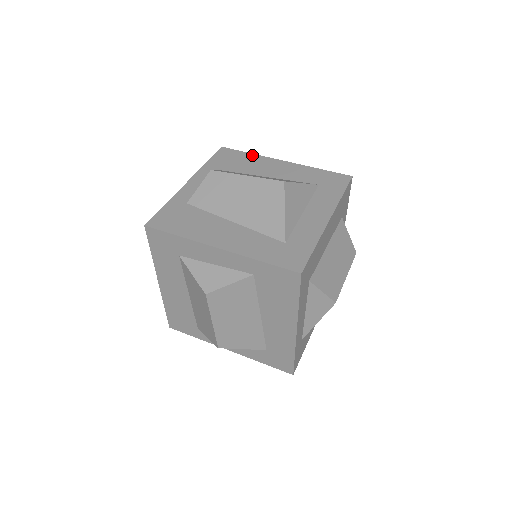
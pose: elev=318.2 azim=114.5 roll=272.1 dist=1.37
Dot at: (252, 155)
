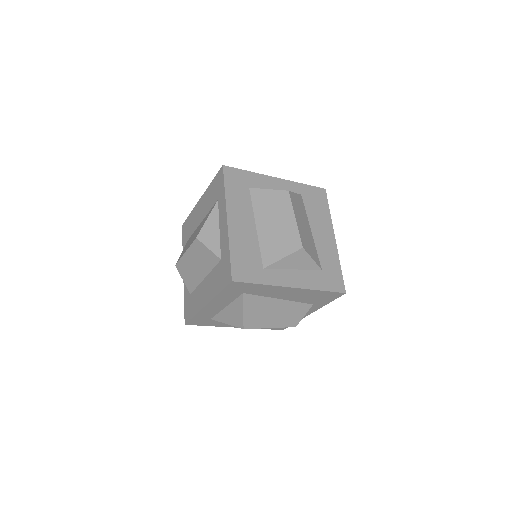
Dot at: occluded
